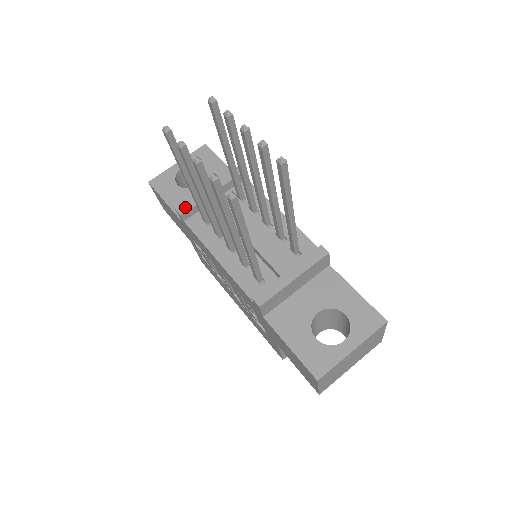
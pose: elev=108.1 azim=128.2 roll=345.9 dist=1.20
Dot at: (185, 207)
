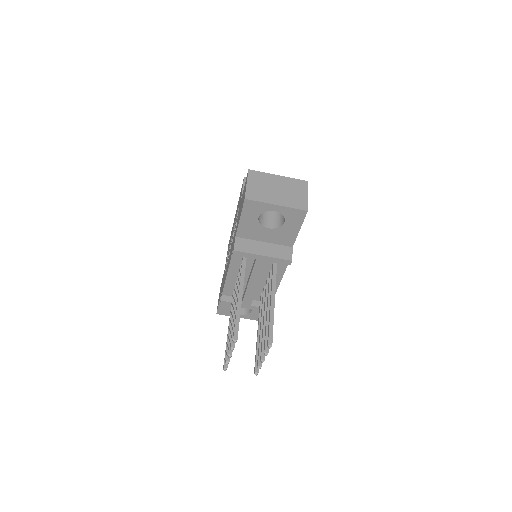
Dot at: (239, 254)
